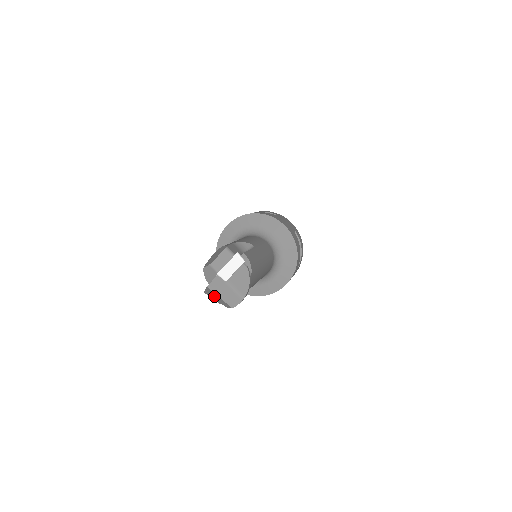
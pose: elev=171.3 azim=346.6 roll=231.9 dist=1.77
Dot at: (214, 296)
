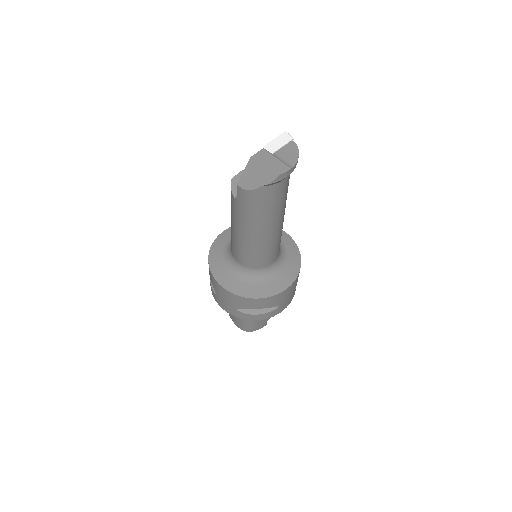
Dot at: (254, 174)
